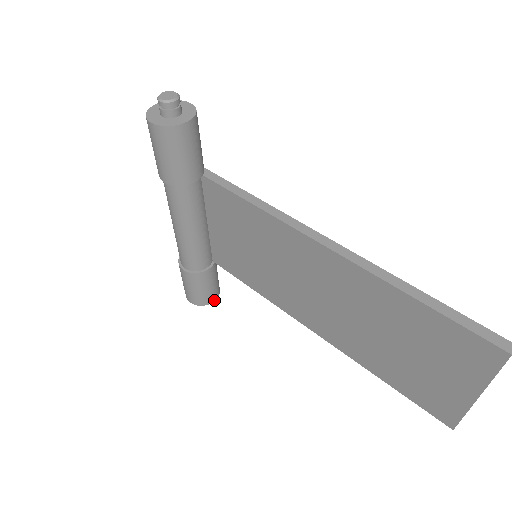
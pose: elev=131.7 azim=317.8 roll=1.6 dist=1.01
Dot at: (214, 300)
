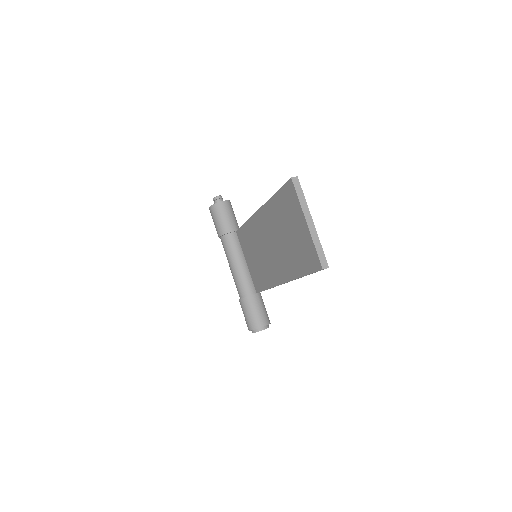
Dot at: (263, 326)
